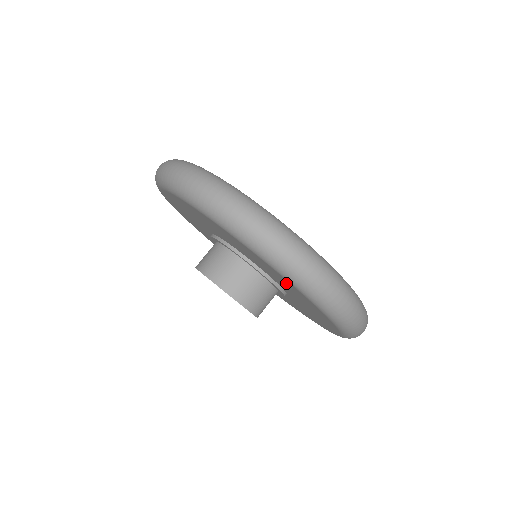
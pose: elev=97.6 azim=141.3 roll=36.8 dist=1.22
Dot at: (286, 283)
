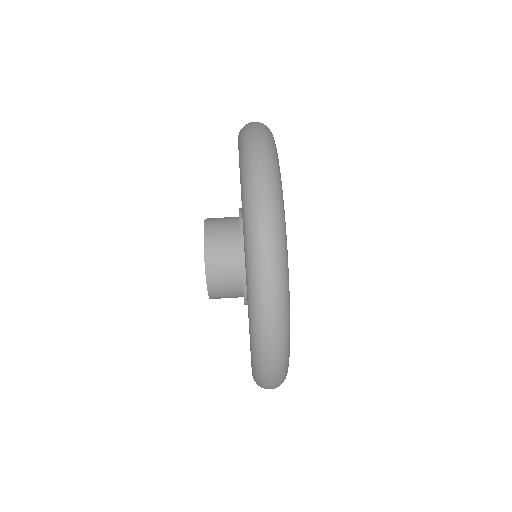
Dot at: occluded
